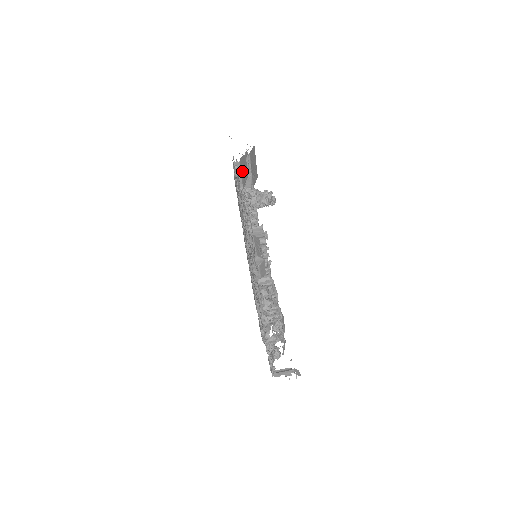
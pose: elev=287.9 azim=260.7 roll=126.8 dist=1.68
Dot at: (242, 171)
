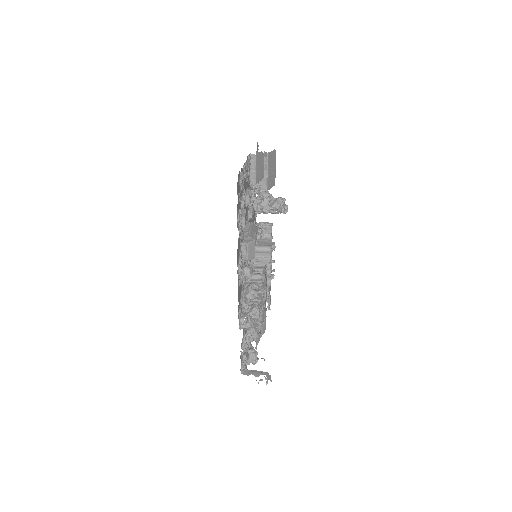
Dot at: (257, 166)
